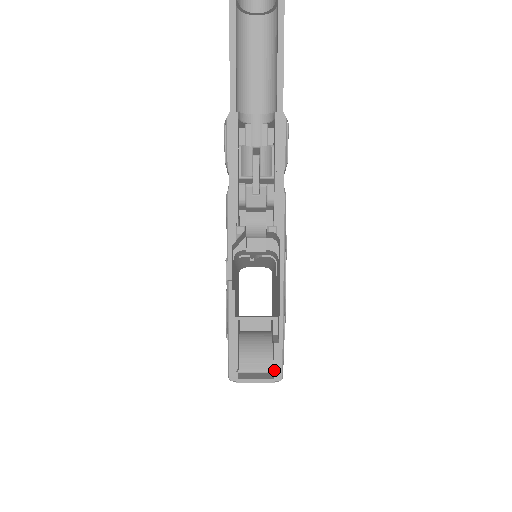
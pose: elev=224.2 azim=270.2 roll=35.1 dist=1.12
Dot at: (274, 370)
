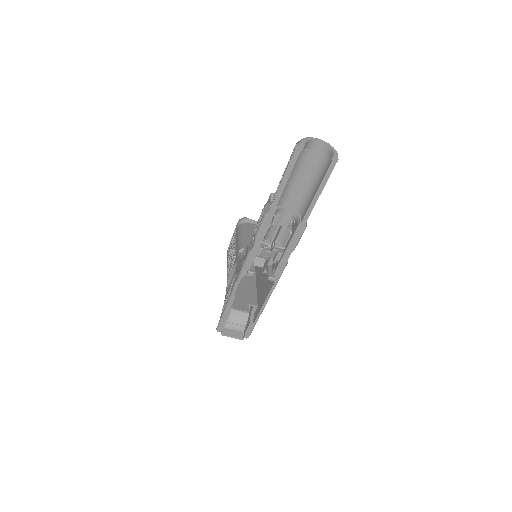
Dot at: (245, 334)
